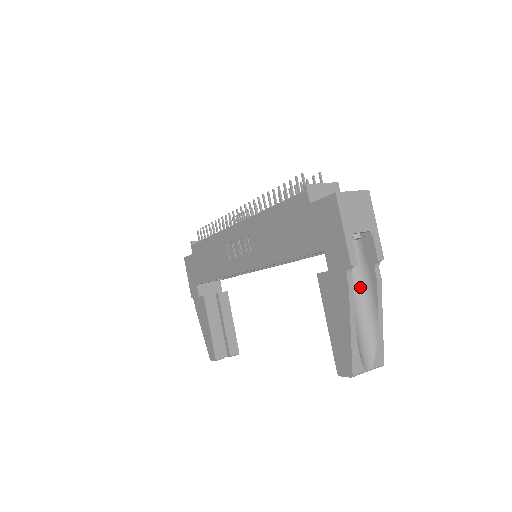
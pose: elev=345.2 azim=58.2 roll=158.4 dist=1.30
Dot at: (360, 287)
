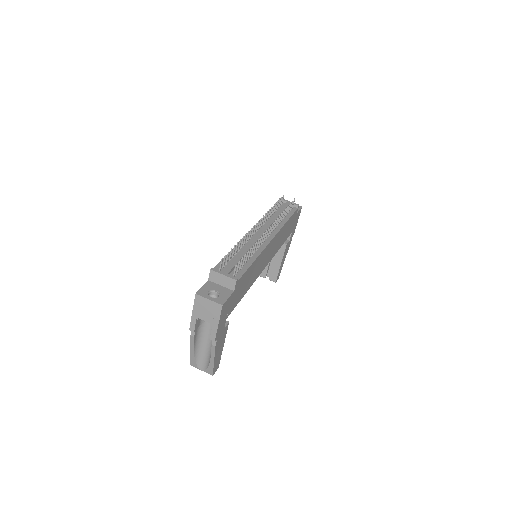
Dot at: occluded
